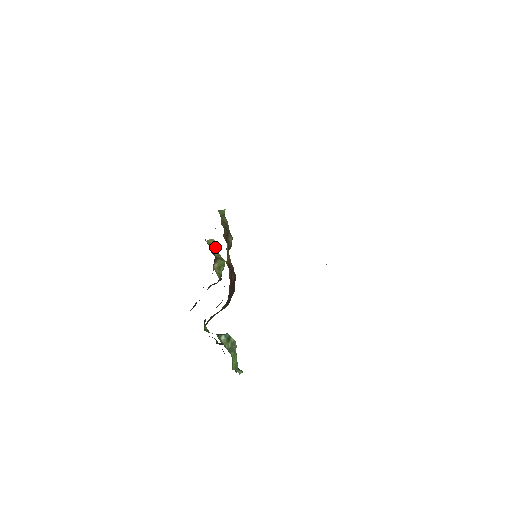
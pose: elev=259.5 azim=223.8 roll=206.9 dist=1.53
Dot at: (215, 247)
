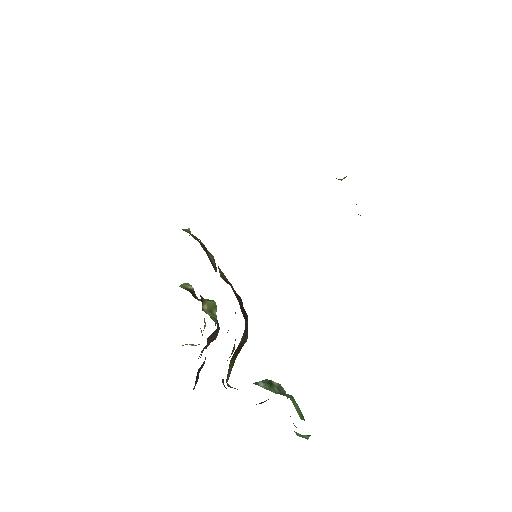
Dot at: occluded
